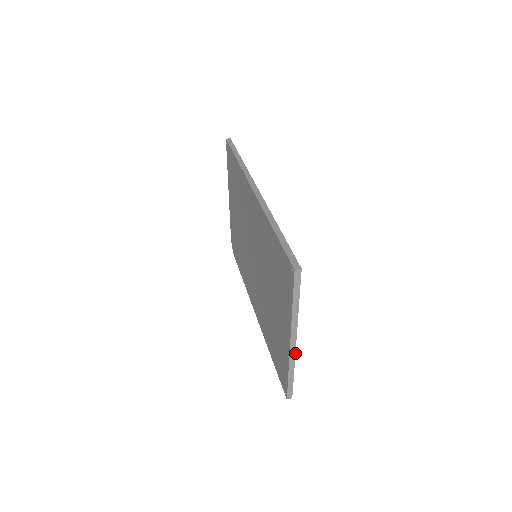
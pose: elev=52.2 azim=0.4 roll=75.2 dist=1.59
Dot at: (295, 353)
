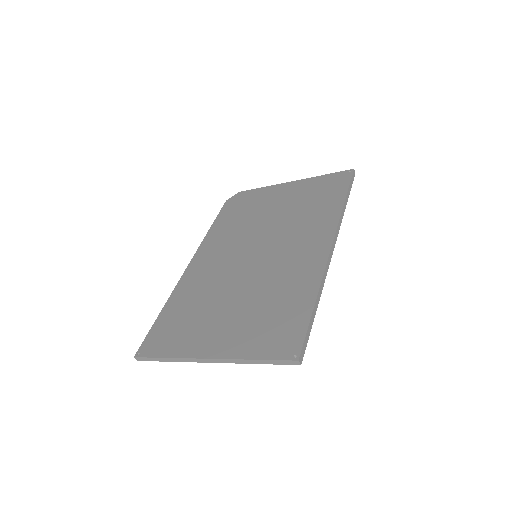
Dot at: occluded
